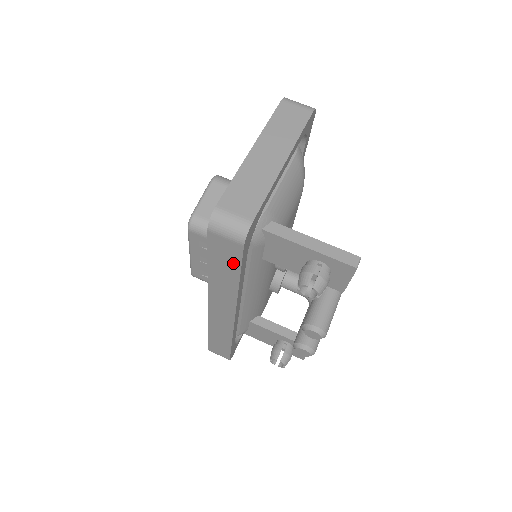
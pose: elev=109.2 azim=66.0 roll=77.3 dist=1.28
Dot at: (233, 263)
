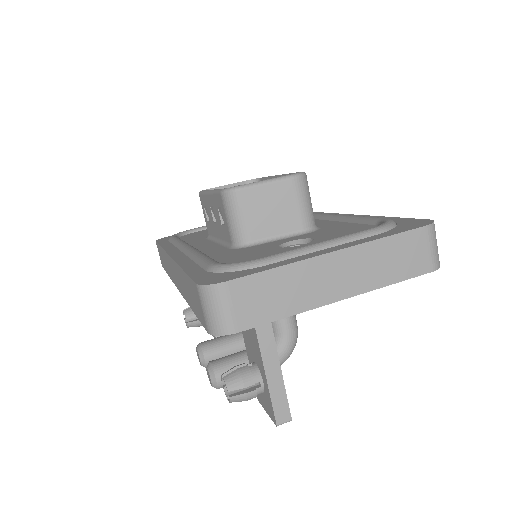
Dot at: (196, 309)
